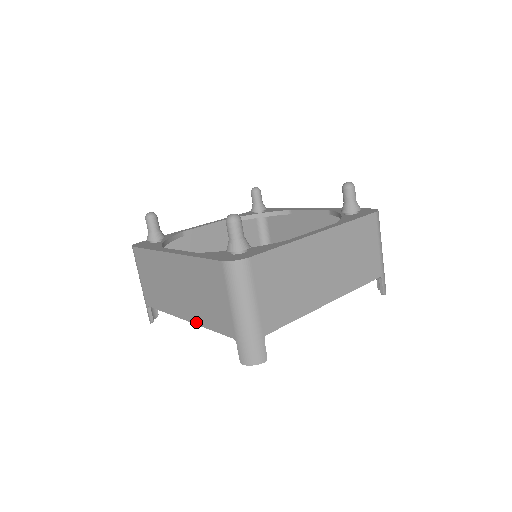
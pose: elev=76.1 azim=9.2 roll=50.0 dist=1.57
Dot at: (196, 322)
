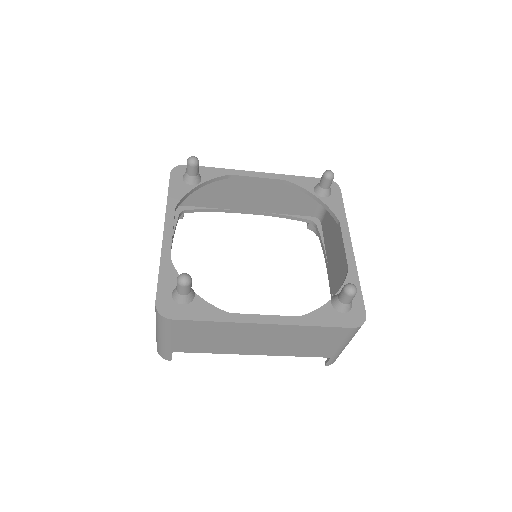
Dot at: occluded
